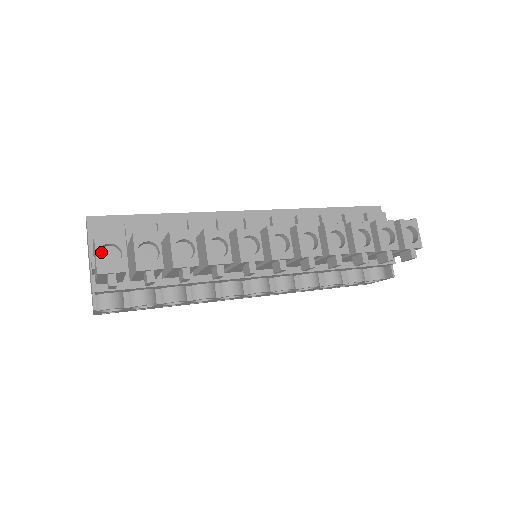
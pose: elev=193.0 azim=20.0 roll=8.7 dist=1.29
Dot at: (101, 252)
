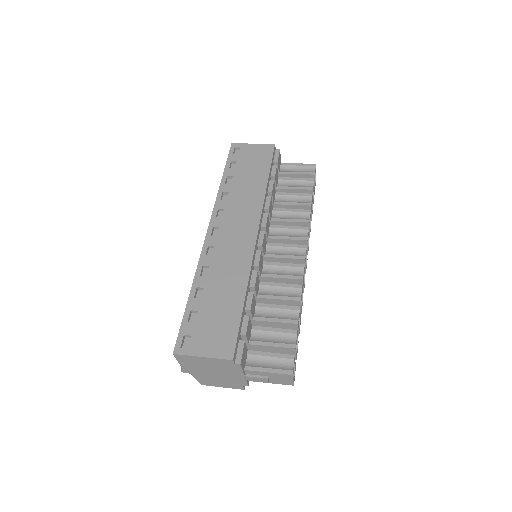
Dot at: occluded
